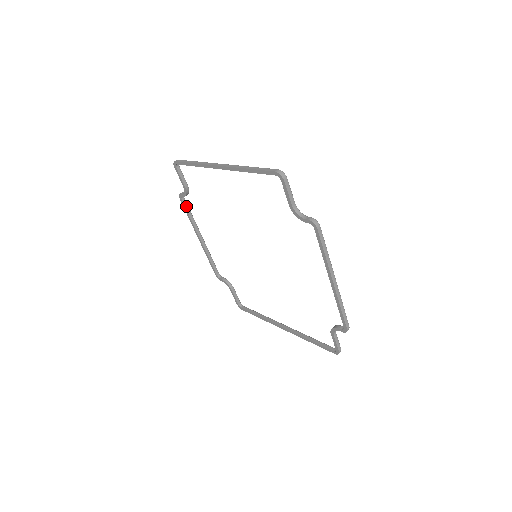
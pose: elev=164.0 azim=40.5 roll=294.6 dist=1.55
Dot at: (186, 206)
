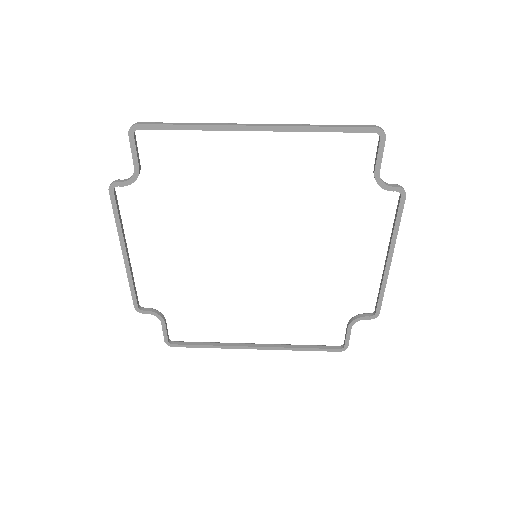
Dot at: (116, 203)
